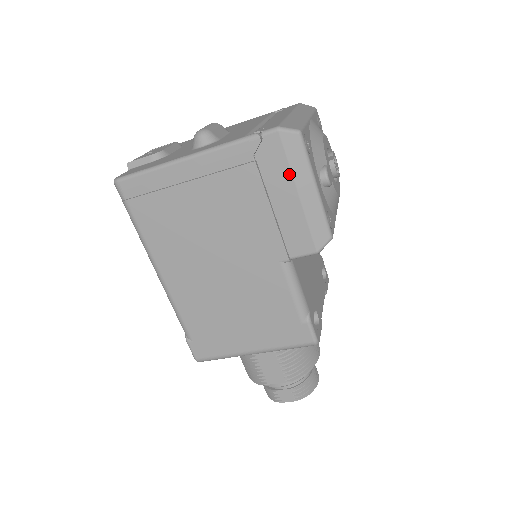
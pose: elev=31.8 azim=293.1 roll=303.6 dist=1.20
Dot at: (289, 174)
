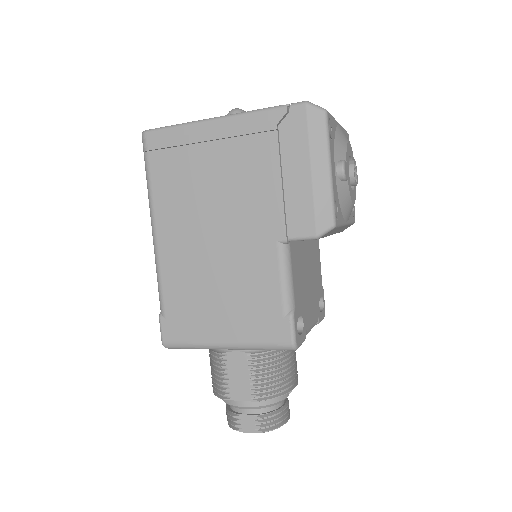
Dot at: (306, 148)
